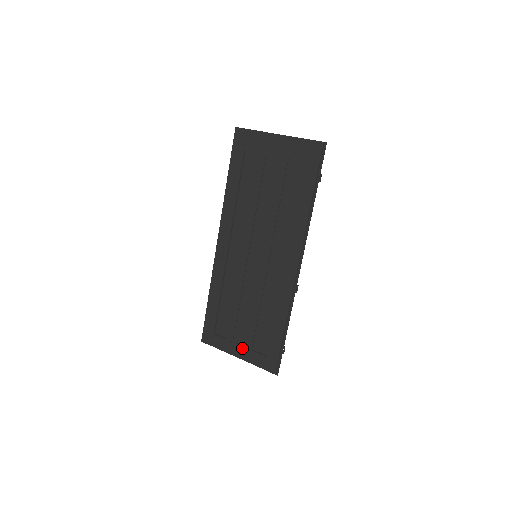
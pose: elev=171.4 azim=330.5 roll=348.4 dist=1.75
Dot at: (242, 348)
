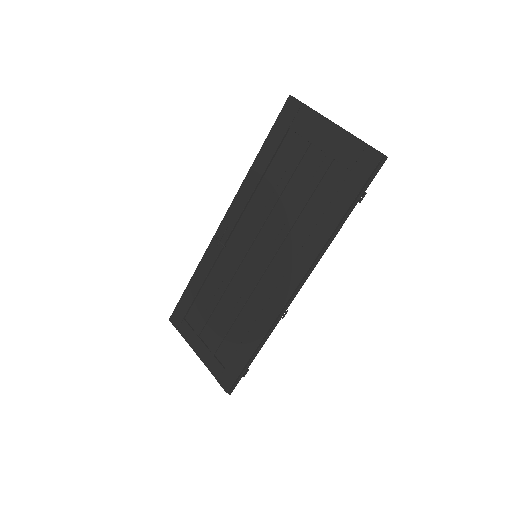
Dot at: (205, 348)
